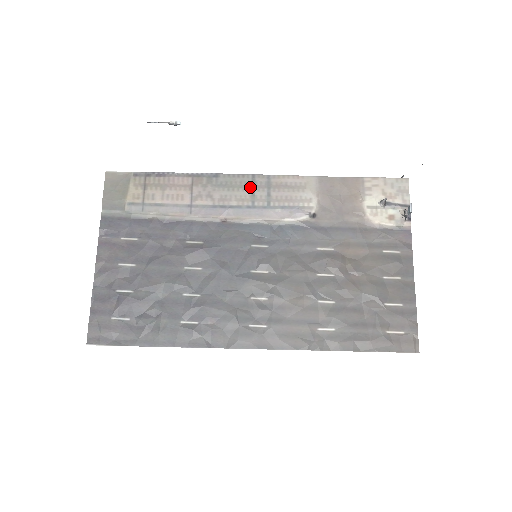
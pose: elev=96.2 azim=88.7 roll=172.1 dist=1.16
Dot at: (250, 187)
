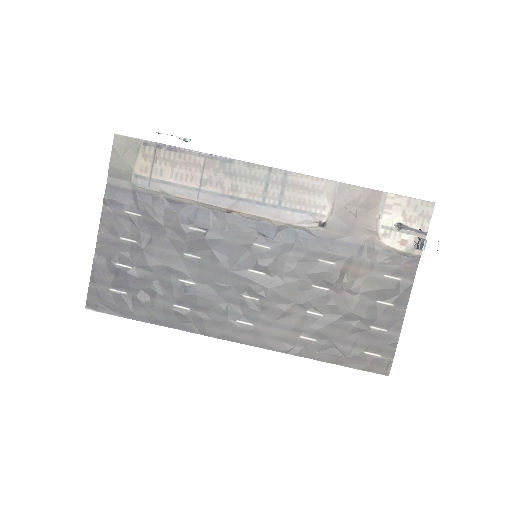
Dot at: (264, 181)
